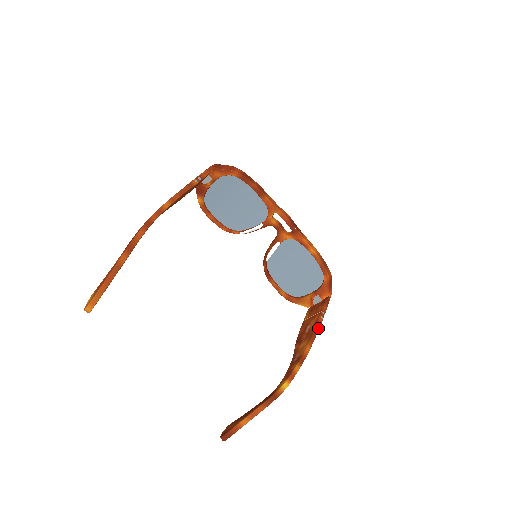
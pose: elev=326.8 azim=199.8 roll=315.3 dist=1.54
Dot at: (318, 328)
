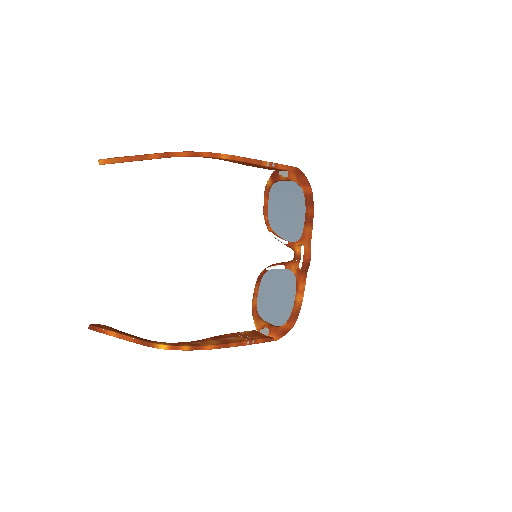
Dot at: (236, 345)
